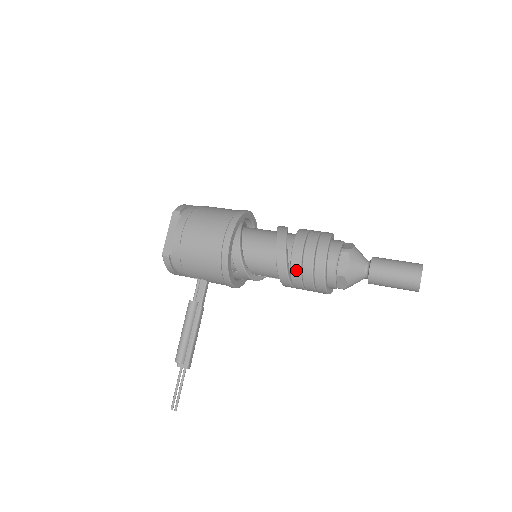
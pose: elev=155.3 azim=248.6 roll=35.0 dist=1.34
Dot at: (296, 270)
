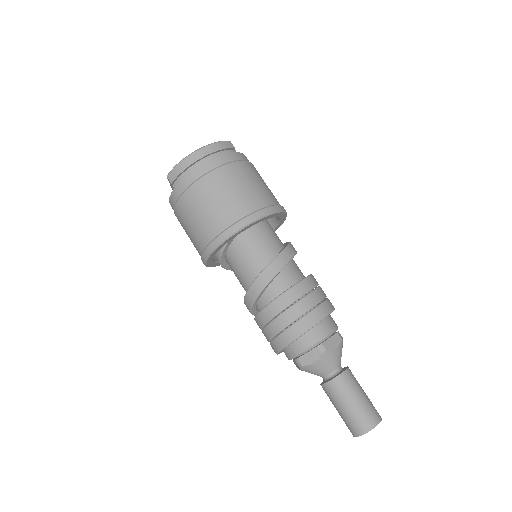
Dot at: occluded
